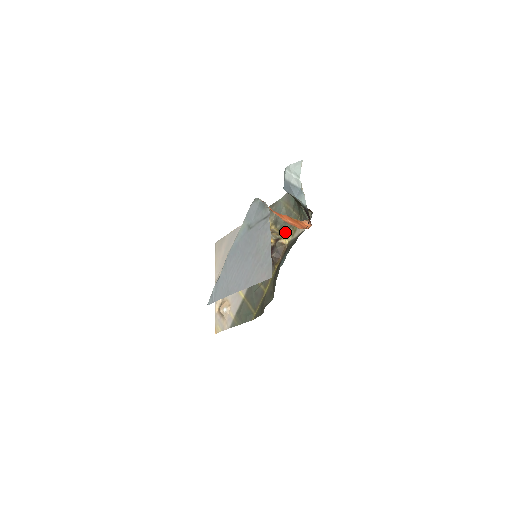
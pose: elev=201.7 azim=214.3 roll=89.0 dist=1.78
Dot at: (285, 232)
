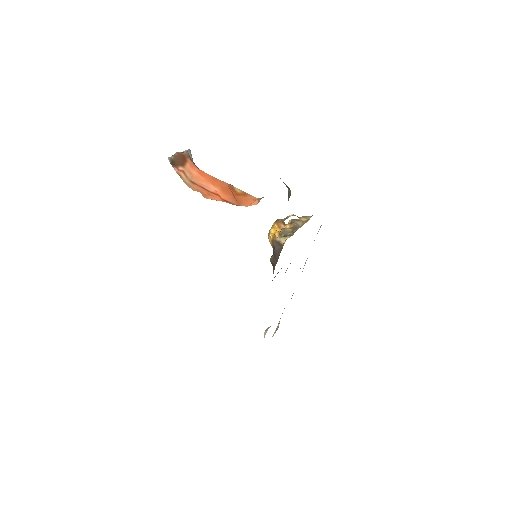
Dot at: occluded
